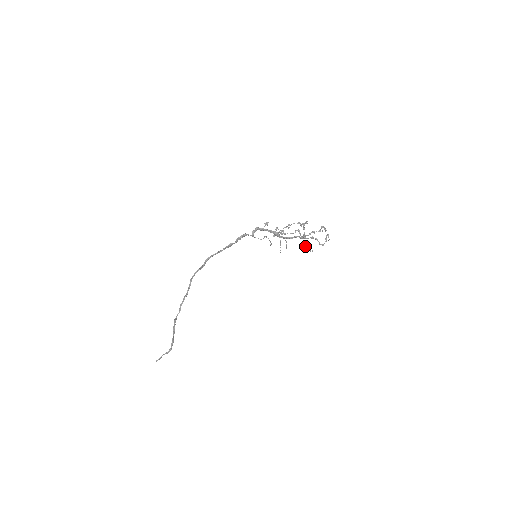
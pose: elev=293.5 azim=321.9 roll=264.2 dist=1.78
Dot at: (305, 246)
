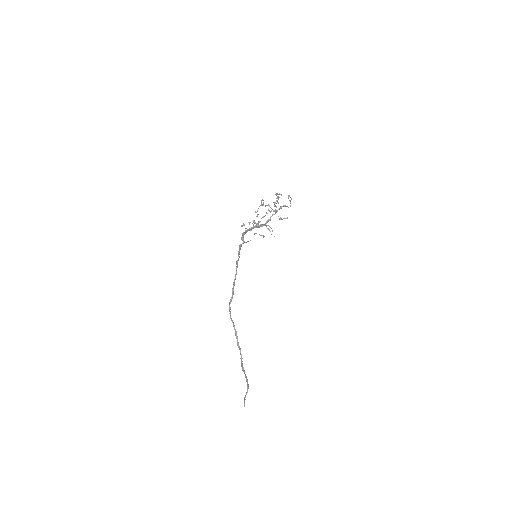
Dot at: (280, 218)
